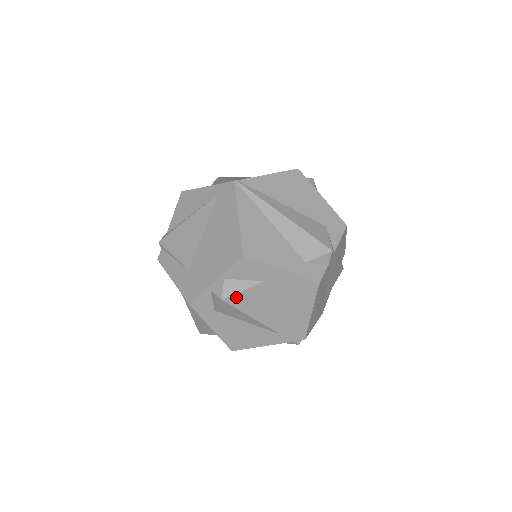
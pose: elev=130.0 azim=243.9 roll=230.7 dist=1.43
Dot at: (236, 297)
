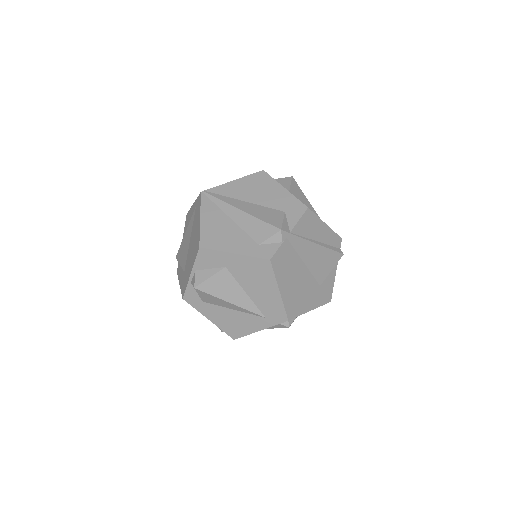
Dot at: (206, 284)
